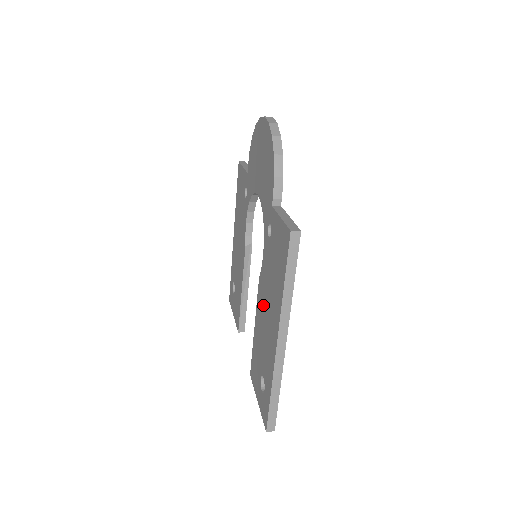
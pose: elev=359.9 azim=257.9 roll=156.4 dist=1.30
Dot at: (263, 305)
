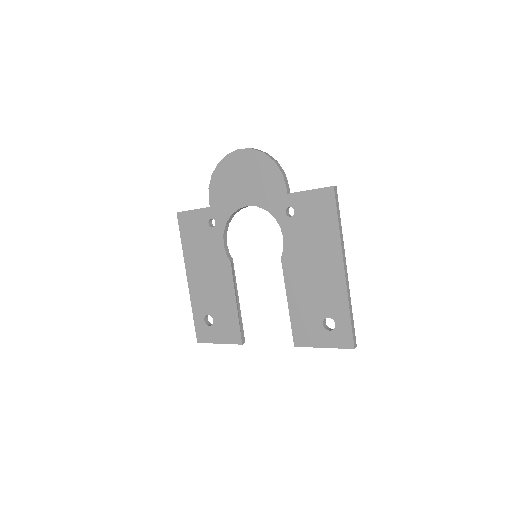
Dot at: (302, 269)
